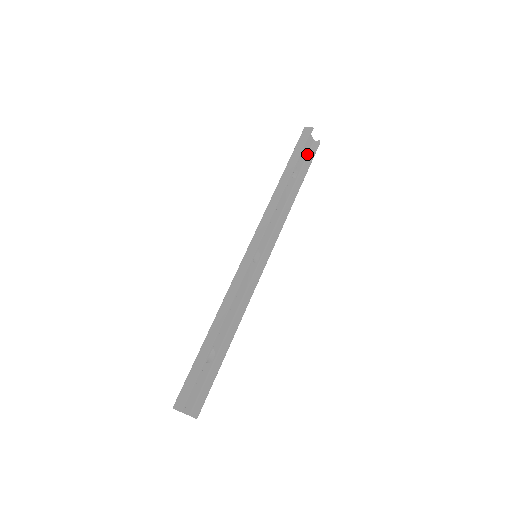
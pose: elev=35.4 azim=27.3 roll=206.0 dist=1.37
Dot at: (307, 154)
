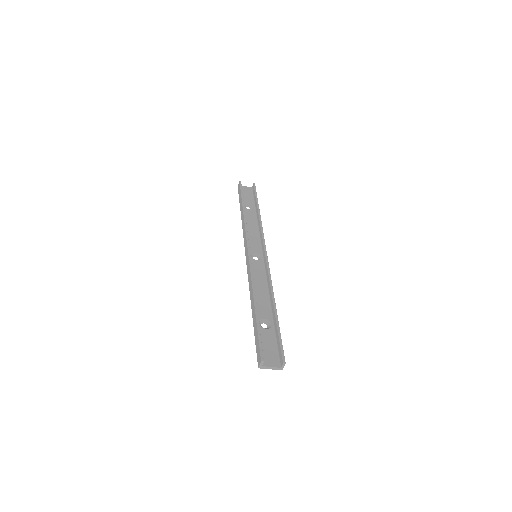
Dot at: (252, 195)
